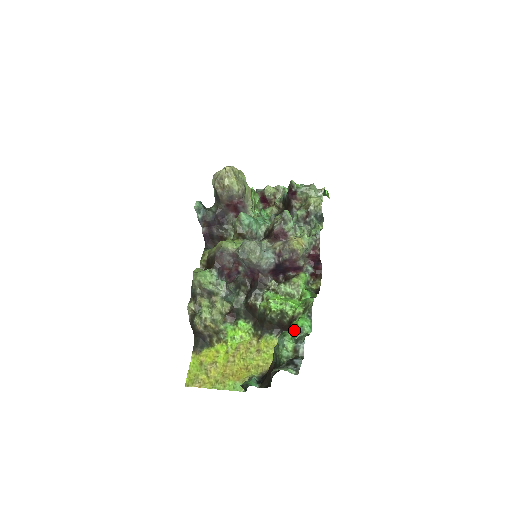
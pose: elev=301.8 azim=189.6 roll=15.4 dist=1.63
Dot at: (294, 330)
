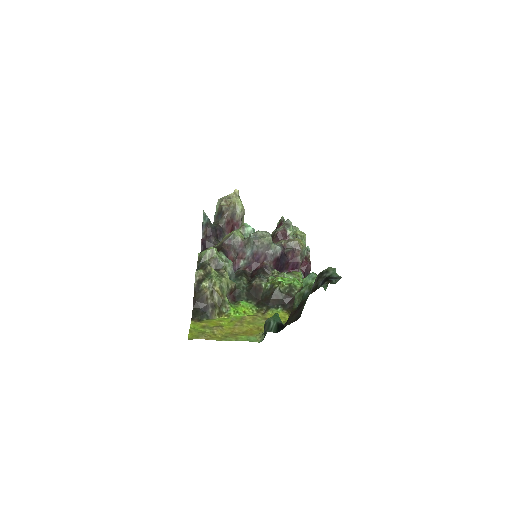
Dot at: occluded
